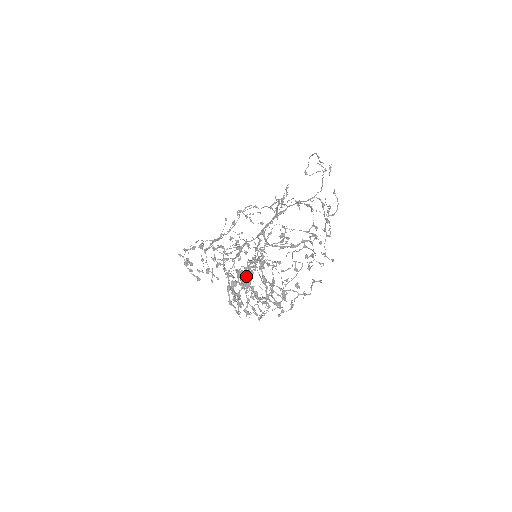
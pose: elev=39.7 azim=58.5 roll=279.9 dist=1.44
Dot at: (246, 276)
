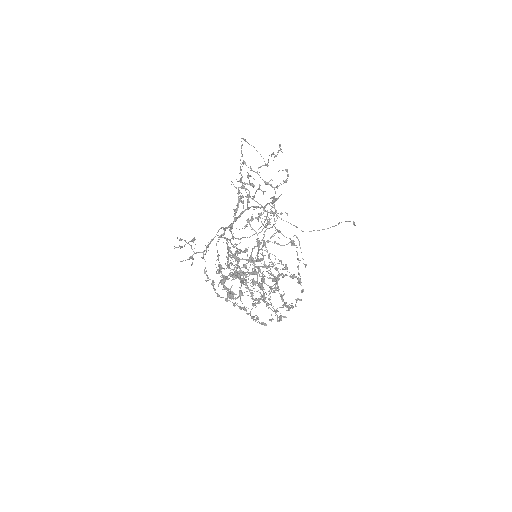
Dot at: occluded
